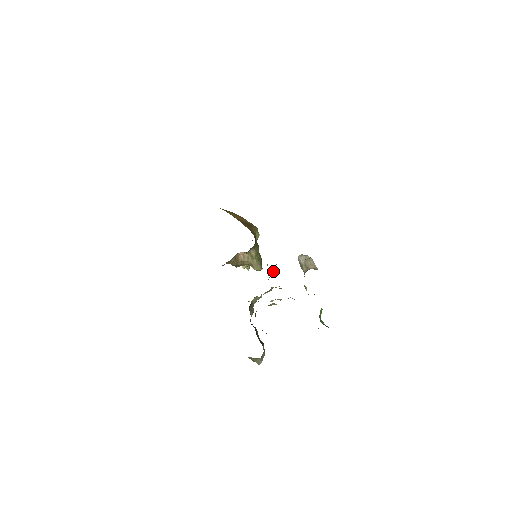
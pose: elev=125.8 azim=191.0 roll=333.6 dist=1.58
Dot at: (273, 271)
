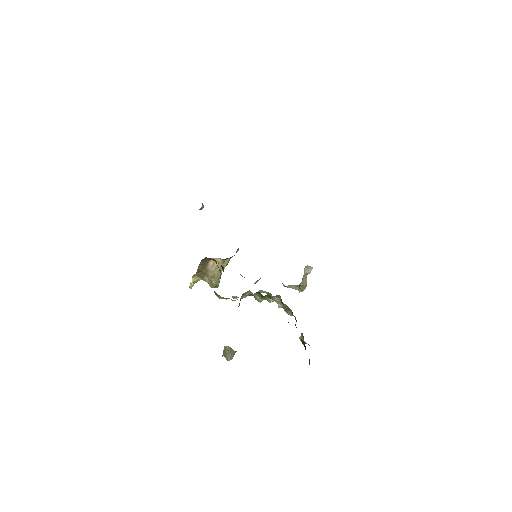
Dot at: (259, 279)
